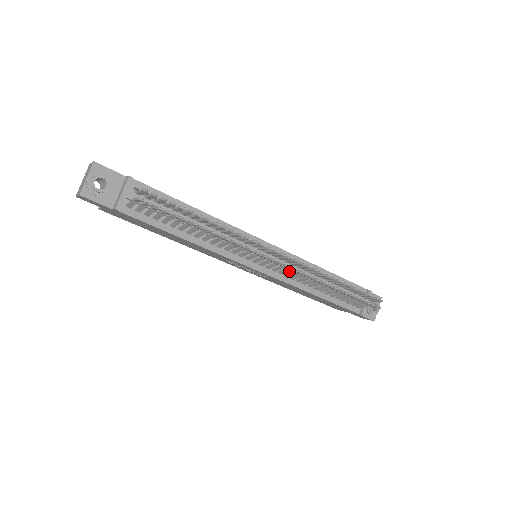
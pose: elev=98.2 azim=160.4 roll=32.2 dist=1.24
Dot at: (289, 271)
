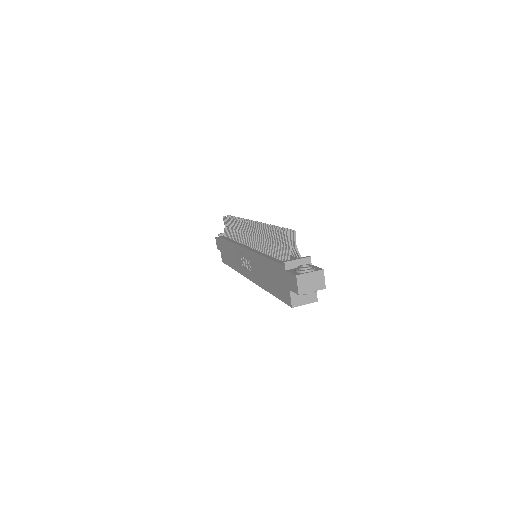
Dot at: (256, 239)
